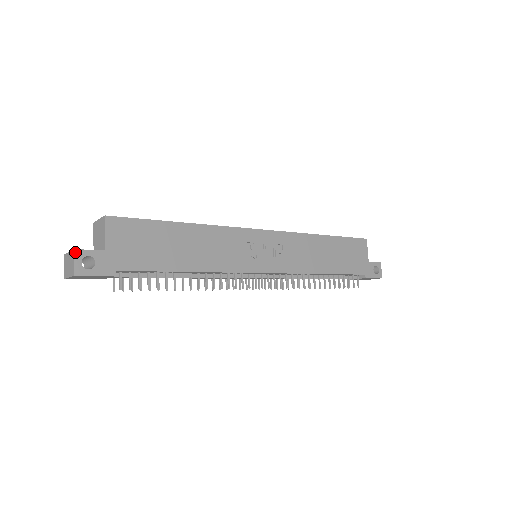
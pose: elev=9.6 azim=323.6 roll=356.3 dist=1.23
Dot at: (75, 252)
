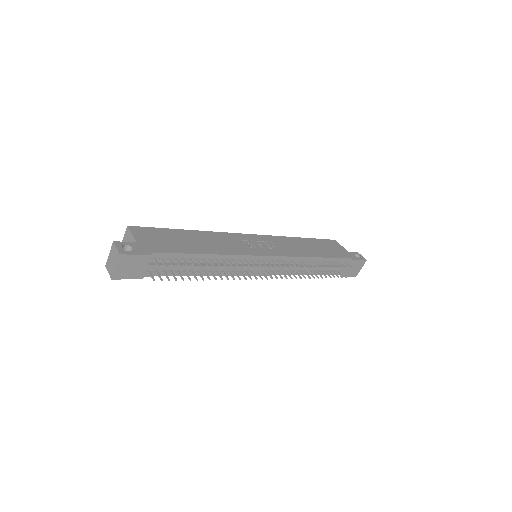
Dot at: (114, 243)
